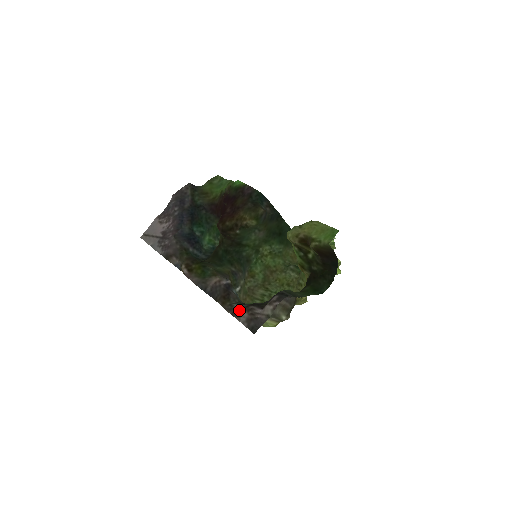
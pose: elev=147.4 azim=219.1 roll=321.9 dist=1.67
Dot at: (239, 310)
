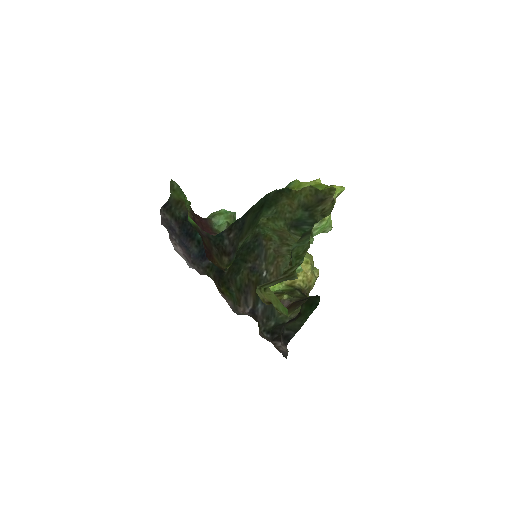
Dot at: (269, 339)
